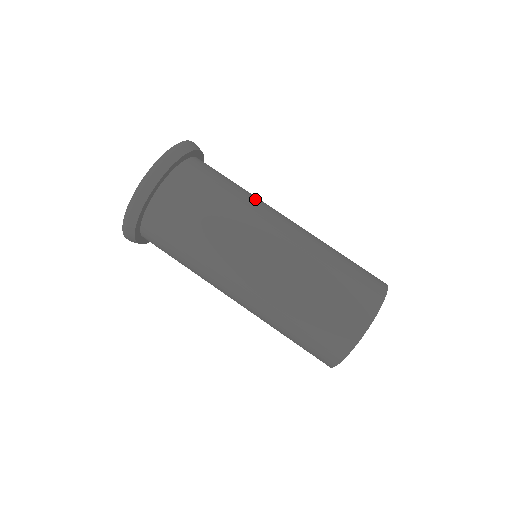
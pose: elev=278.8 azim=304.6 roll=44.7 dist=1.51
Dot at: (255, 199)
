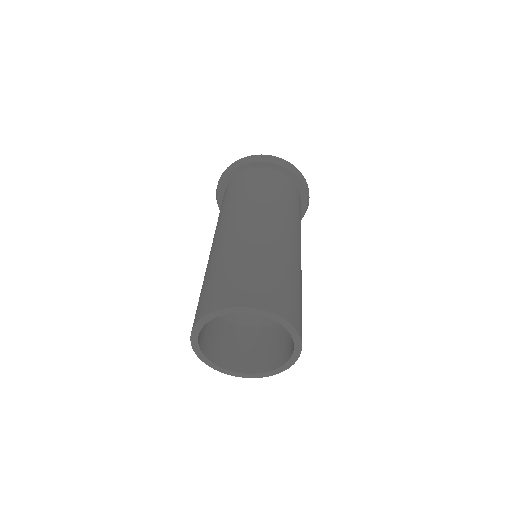
Dot at: (283, 210)
